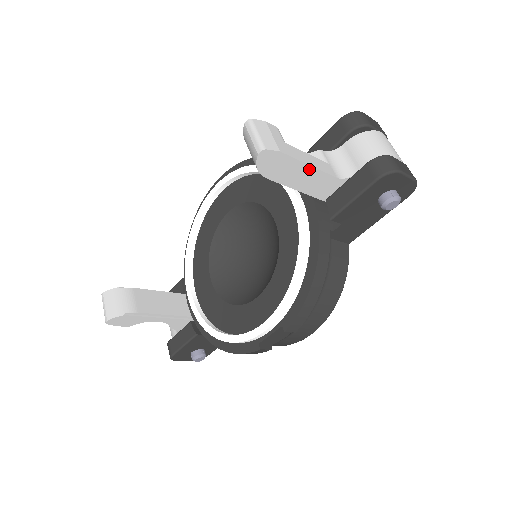
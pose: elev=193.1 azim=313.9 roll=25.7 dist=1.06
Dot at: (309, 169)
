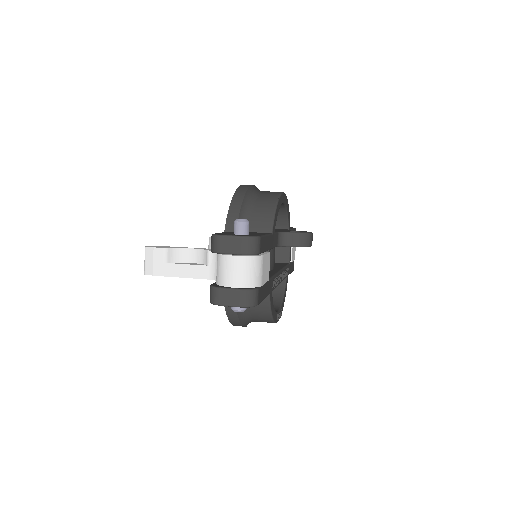
Dot at: (183, 277)
